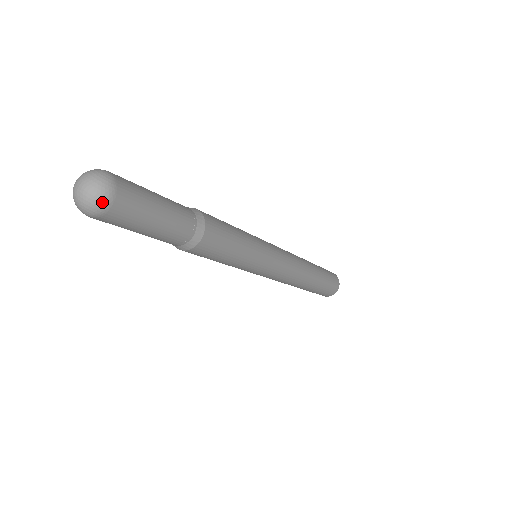
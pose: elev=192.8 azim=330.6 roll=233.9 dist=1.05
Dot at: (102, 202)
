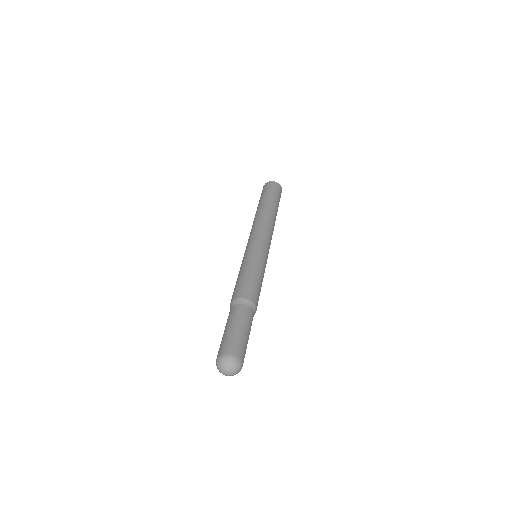
Dot at: (240, 370)
